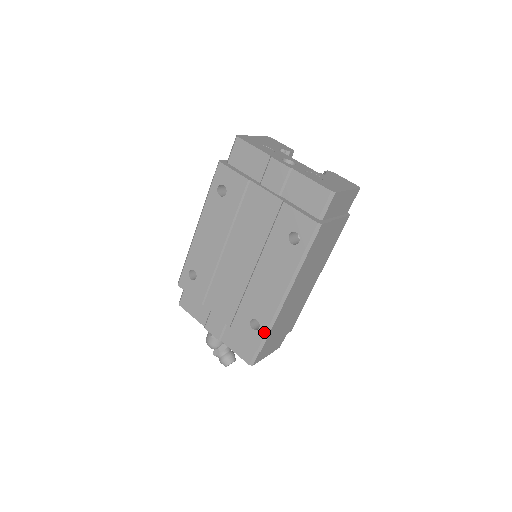
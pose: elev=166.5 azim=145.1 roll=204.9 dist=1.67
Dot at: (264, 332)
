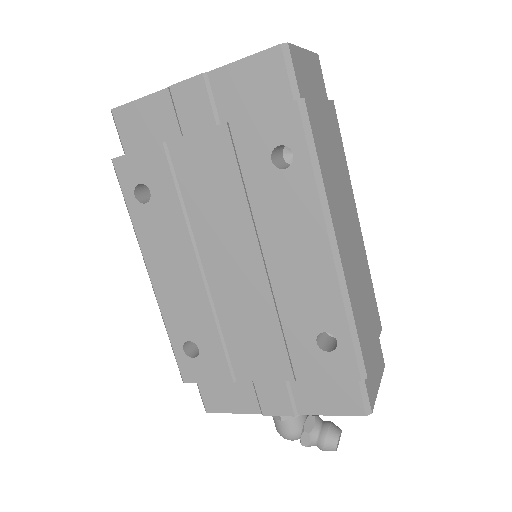
Dot at: (349, 341)
